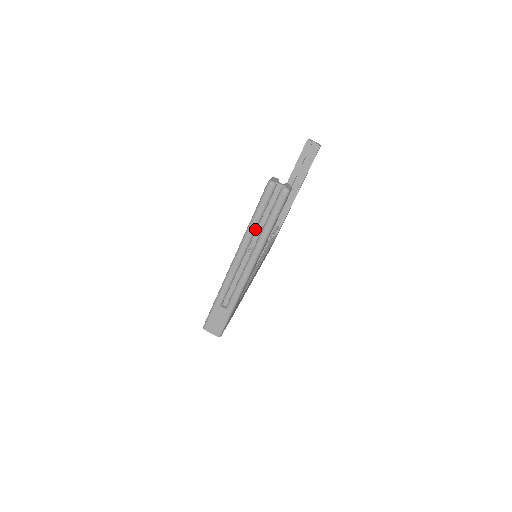
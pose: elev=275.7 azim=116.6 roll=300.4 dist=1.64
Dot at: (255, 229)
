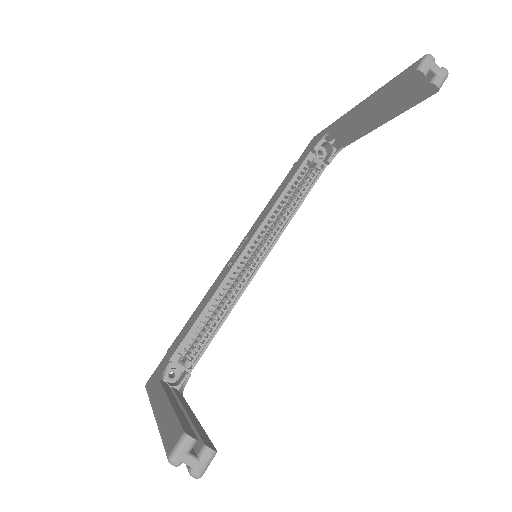
Dot at: occluded
